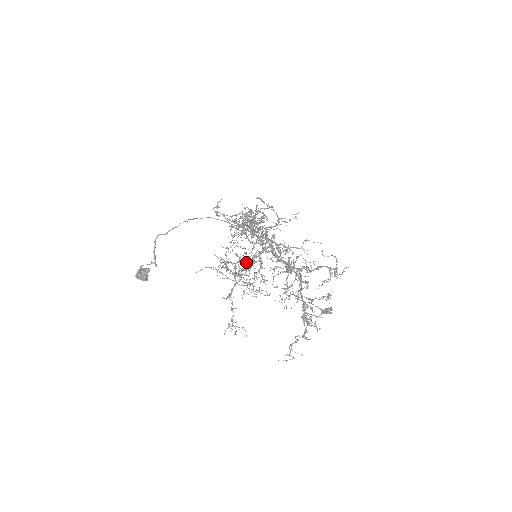
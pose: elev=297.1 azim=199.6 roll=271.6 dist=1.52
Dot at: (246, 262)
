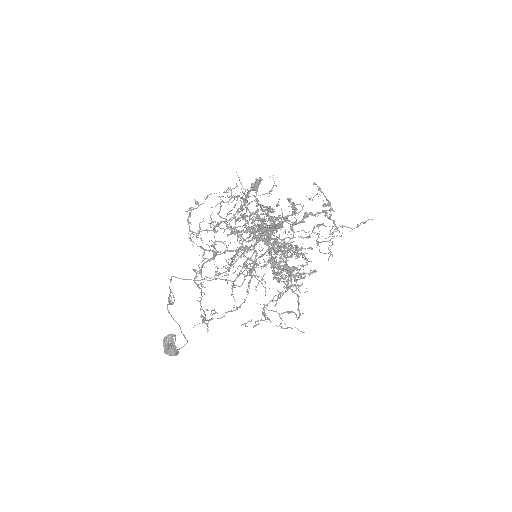
Dot at: (224, 241)
